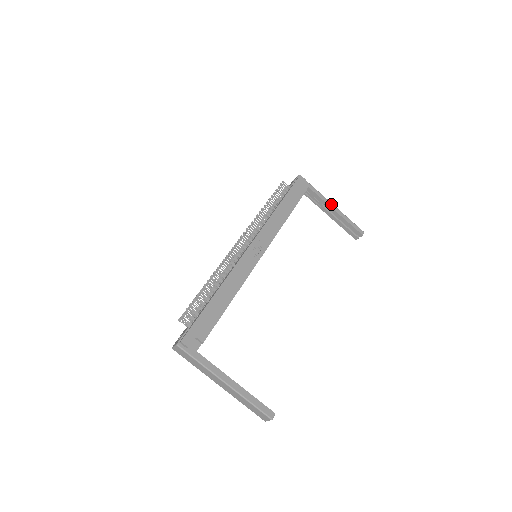
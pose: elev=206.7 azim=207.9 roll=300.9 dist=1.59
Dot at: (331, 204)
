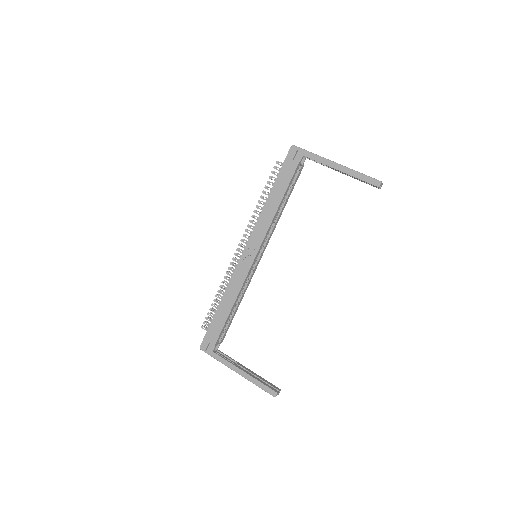
Dot at: (333, 164)
